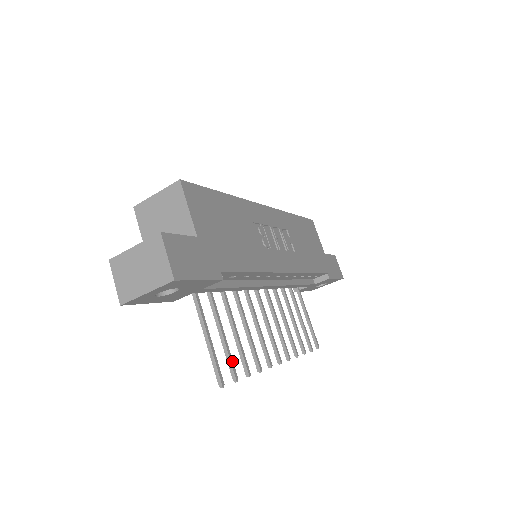
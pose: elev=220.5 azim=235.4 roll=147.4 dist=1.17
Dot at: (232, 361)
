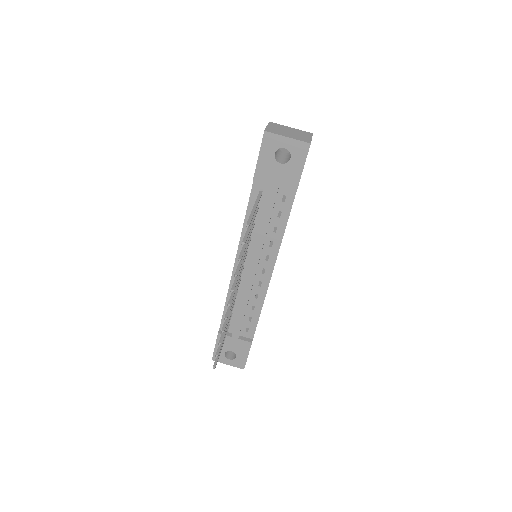
Dot at: occluded
